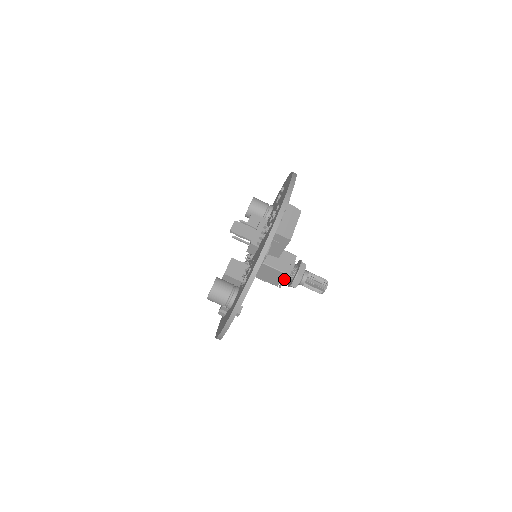
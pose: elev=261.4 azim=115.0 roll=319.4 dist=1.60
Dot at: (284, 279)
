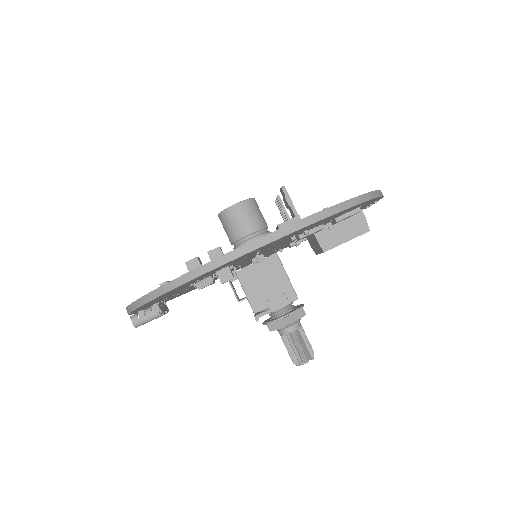
Dot at: (282, 302)
